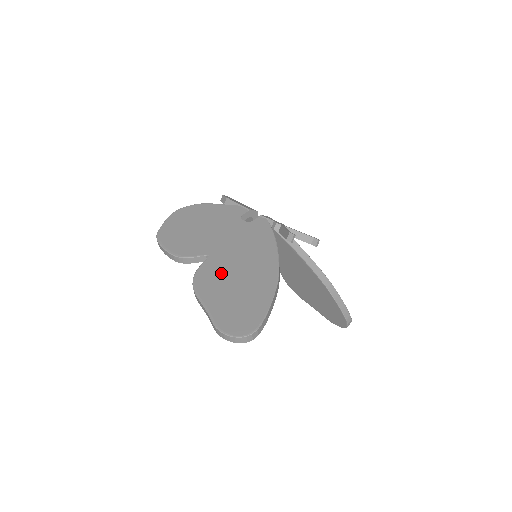
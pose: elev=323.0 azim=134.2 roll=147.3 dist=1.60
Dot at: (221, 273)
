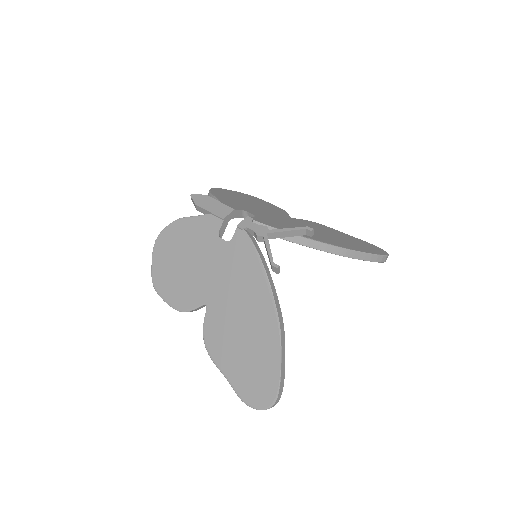
Dot at: (225, 328)
